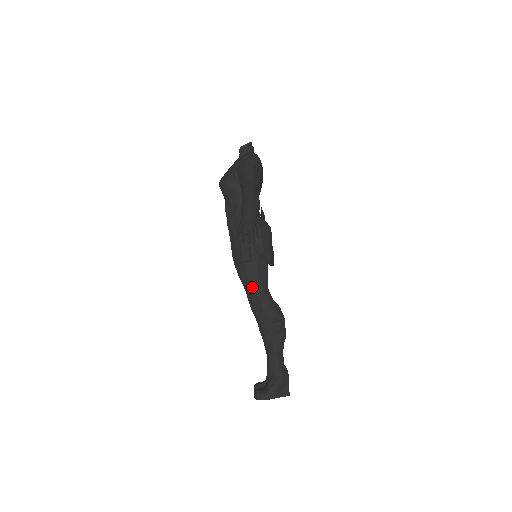
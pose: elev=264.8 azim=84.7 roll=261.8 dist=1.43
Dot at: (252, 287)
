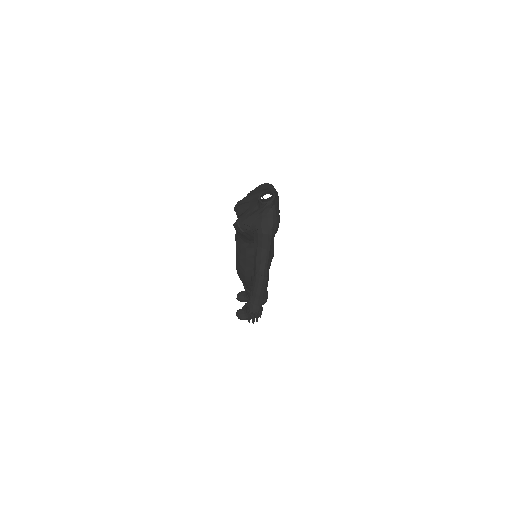
Dot at: (248, 287)
